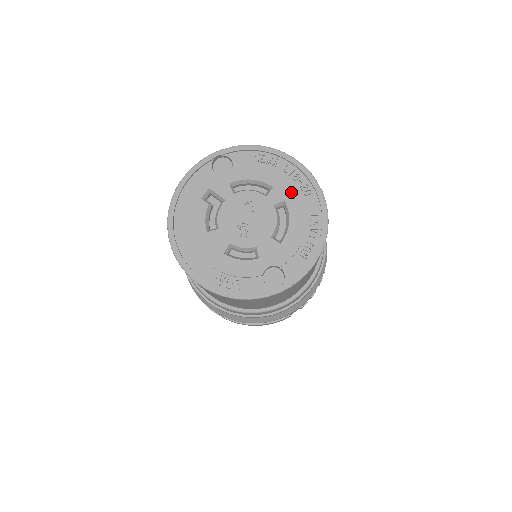
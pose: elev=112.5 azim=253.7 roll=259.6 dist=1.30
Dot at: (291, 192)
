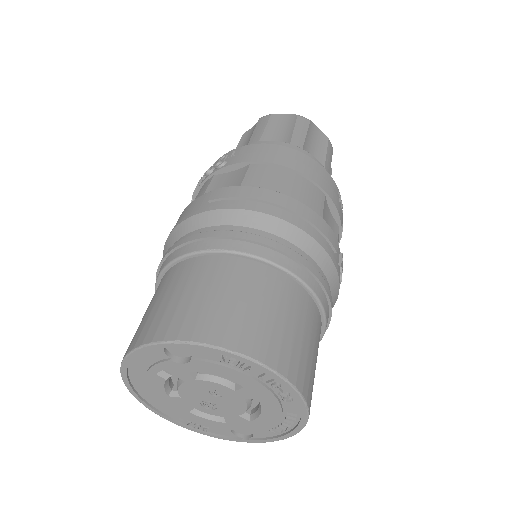
Dot at: (266, 396)
